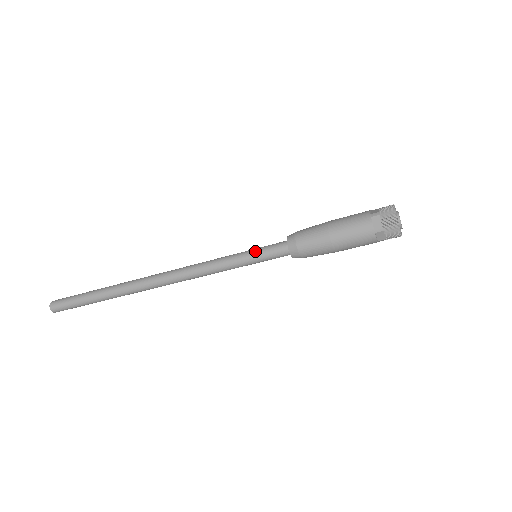
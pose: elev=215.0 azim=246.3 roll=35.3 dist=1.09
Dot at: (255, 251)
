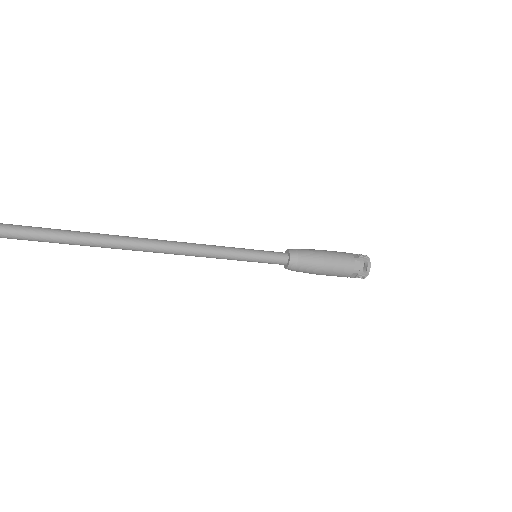
Dot at: (260, 253)
